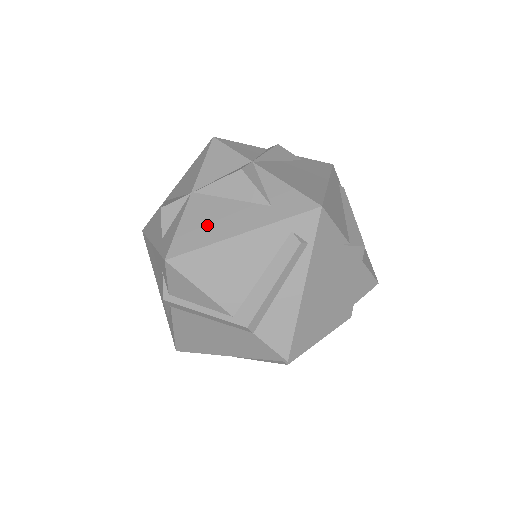
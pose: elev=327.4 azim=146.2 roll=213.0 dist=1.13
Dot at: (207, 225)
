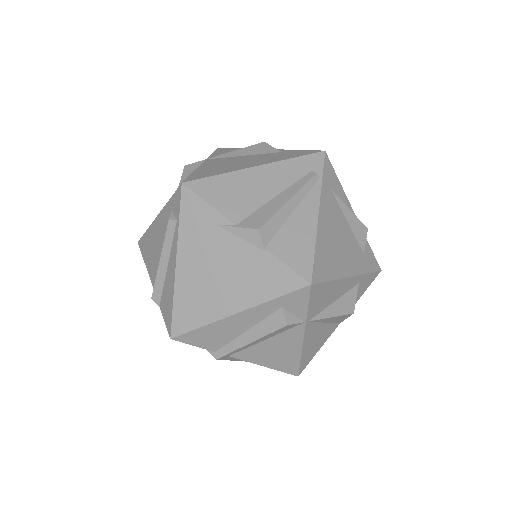
Dot at: occluded
